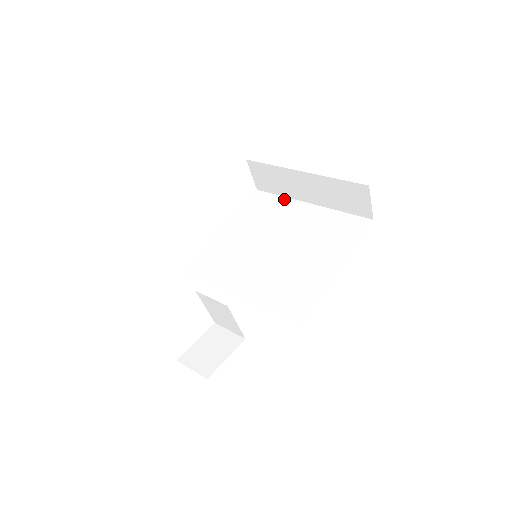
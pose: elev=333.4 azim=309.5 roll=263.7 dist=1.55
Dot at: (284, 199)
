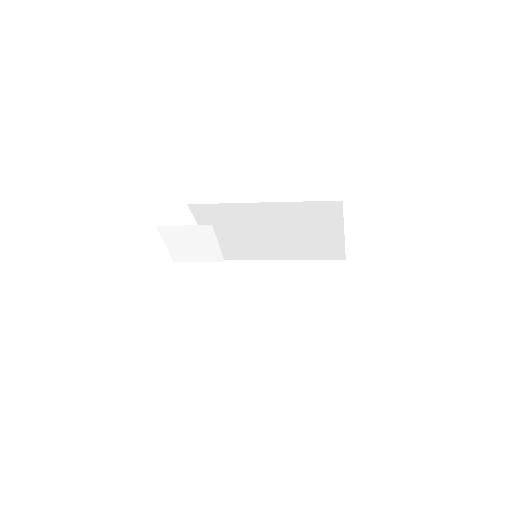
Dot at: (252, 291)
